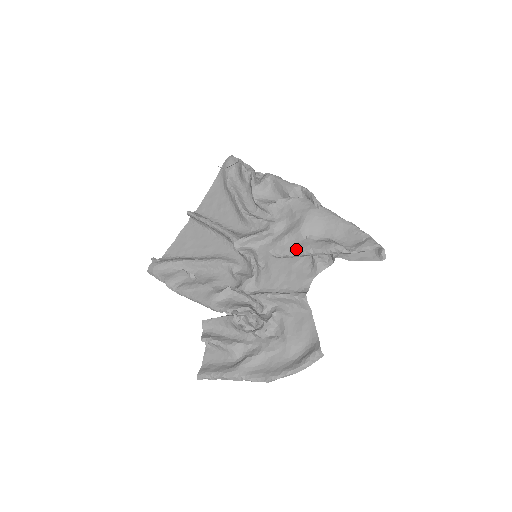
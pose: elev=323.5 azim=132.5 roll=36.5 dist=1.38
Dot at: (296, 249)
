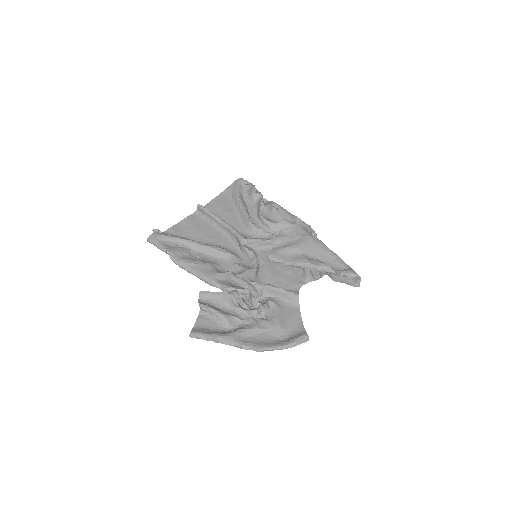
Dot at: (293, 260)
